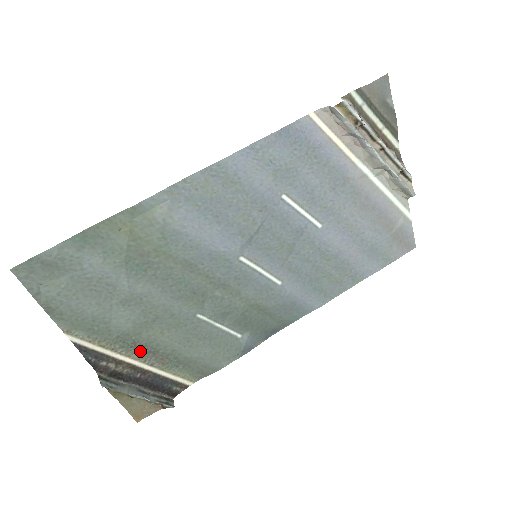
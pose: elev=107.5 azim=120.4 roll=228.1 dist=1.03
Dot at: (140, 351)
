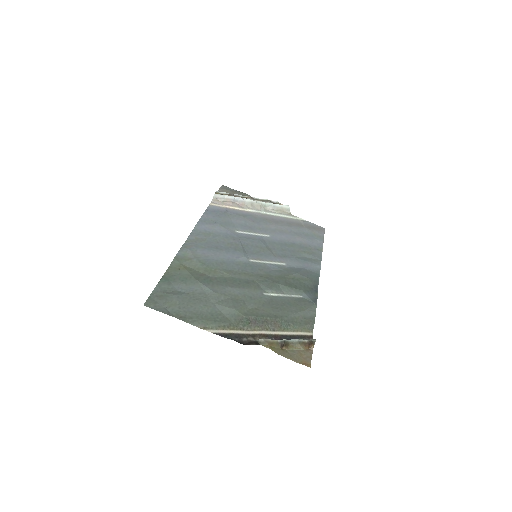
Dot at: (257, 324)
